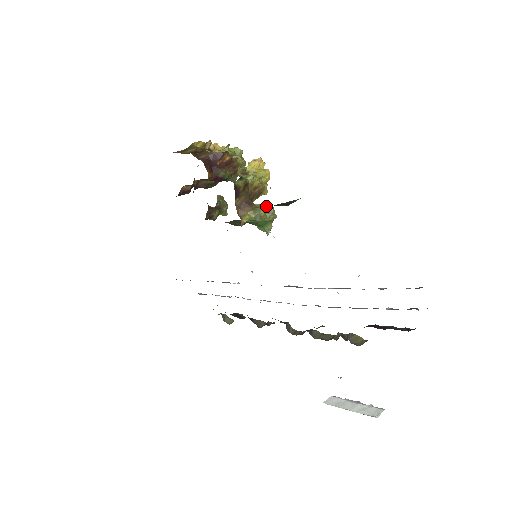
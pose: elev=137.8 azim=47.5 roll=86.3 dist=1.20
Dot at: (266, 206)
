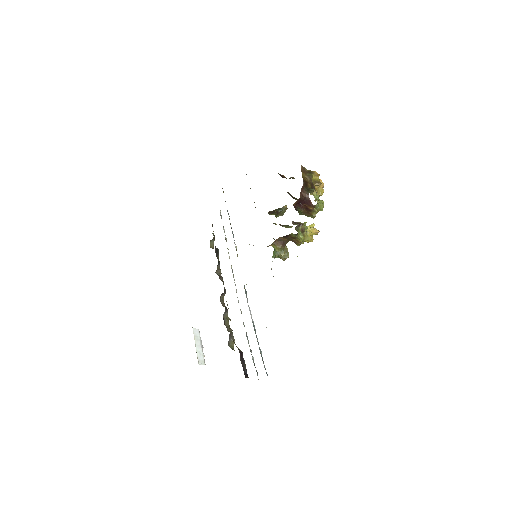
Dot at: (288, 252)
